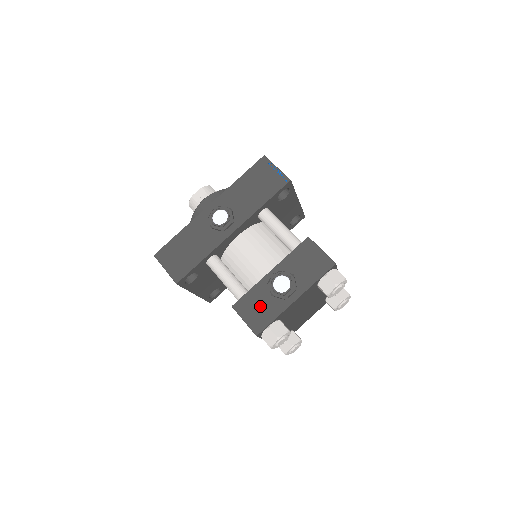
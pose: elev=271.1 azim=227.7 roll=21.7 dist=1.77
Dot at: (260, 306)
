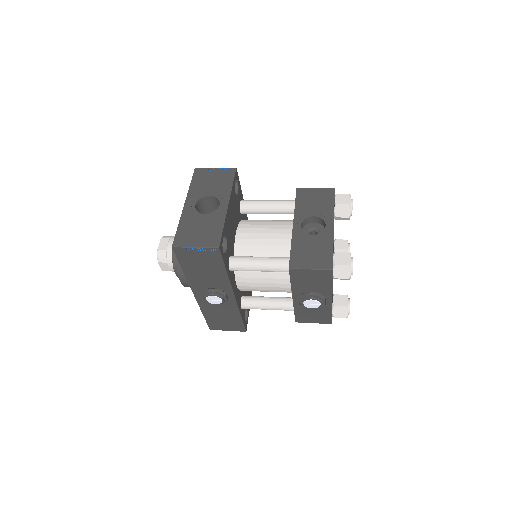
Dot at: (313, 314)
